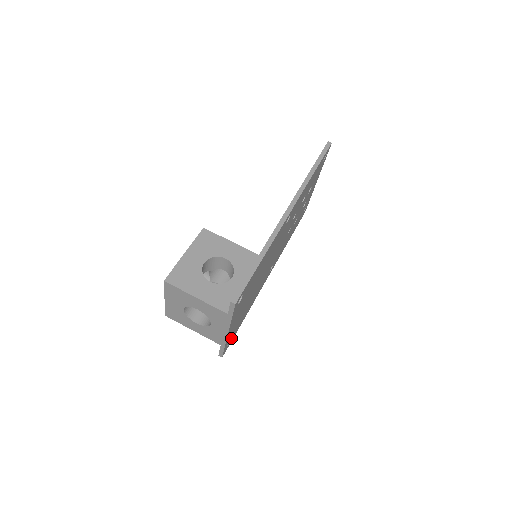
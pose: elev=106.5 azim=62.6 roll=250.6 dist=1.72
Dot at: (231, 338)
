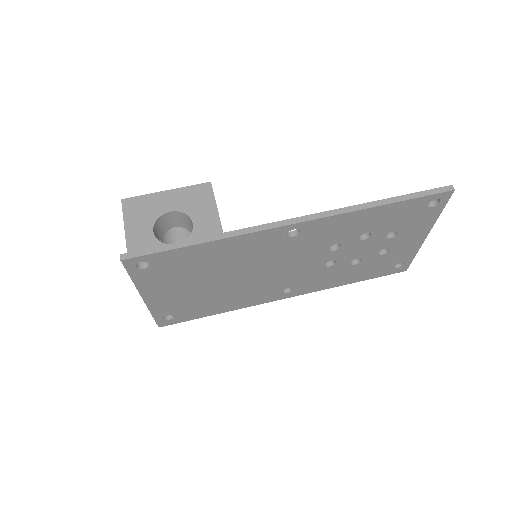
Dot at: (176, 316)
